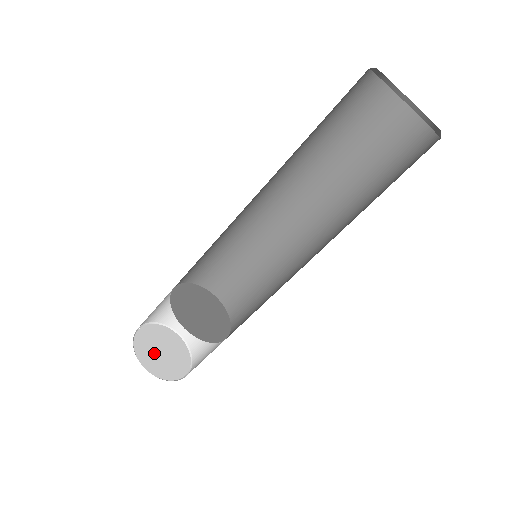
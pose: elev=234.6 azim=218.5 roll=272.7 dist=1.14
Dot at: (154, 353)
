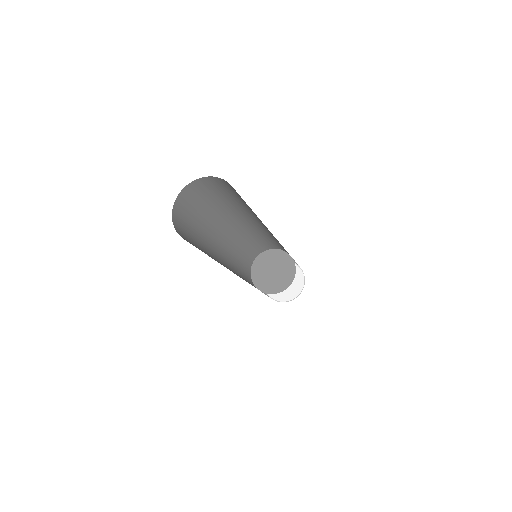
Dot at: occluded
